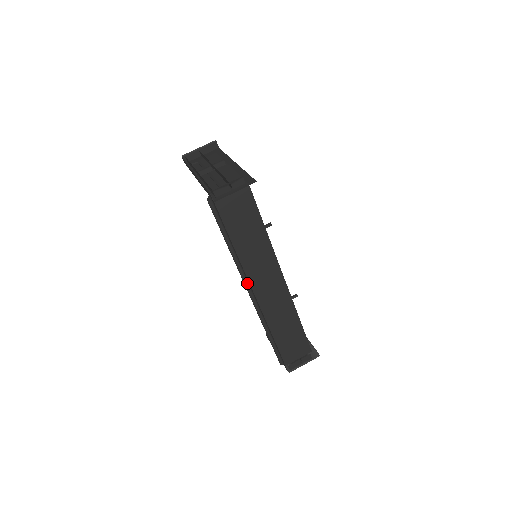
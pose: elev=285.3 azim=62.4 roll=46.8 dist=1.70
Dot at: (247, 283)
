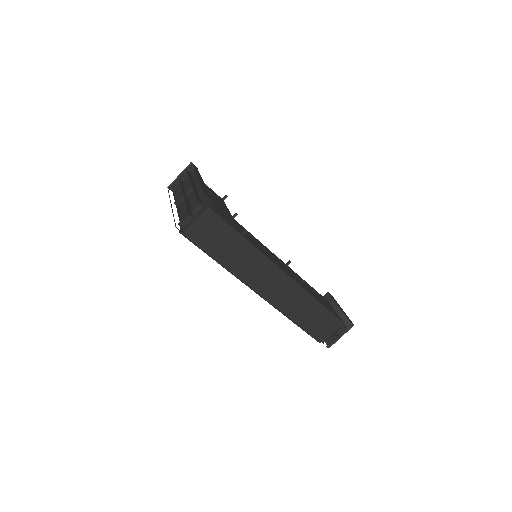
Dot at: (250, 286)
